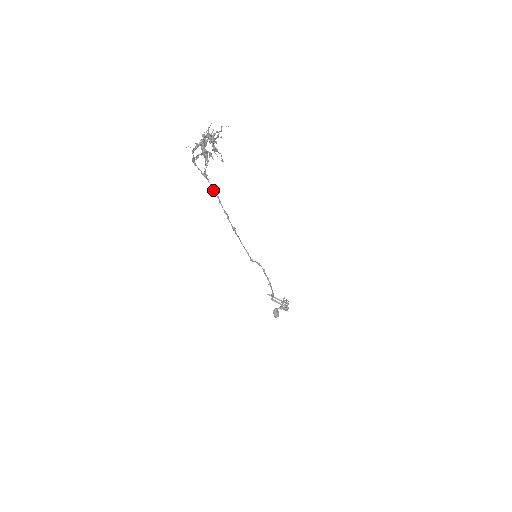
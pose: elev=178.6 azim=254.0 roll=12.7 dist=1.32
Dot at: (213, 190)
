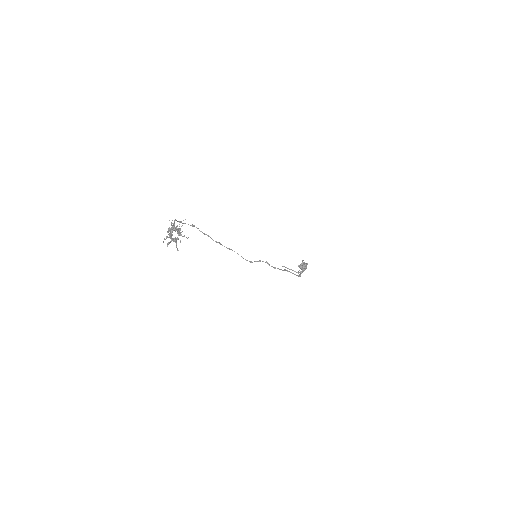
Dot at: occluded
